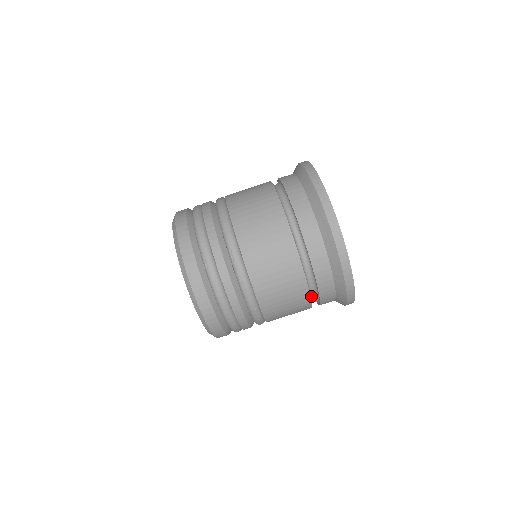
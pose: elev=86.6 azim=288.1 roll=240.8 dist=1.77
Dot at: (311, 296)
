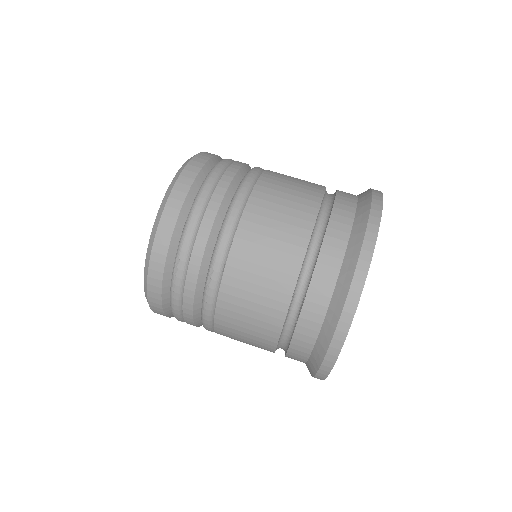
Dot at: (278, 348)
